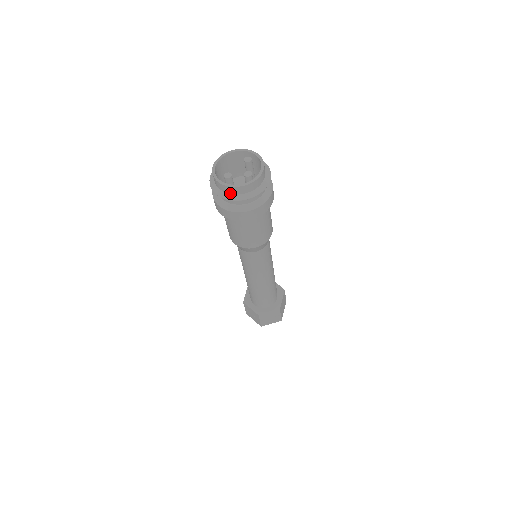
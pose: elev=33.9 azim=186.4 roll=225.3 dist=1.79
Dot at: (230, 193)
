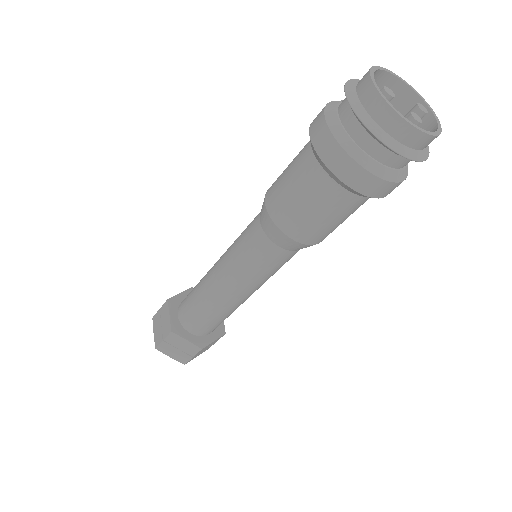
Dot at: (371, 114)
